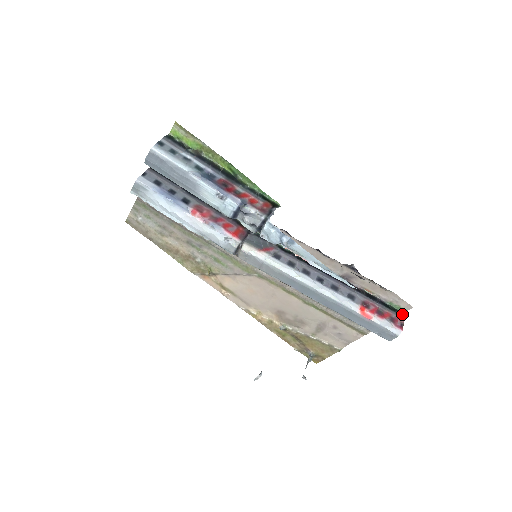
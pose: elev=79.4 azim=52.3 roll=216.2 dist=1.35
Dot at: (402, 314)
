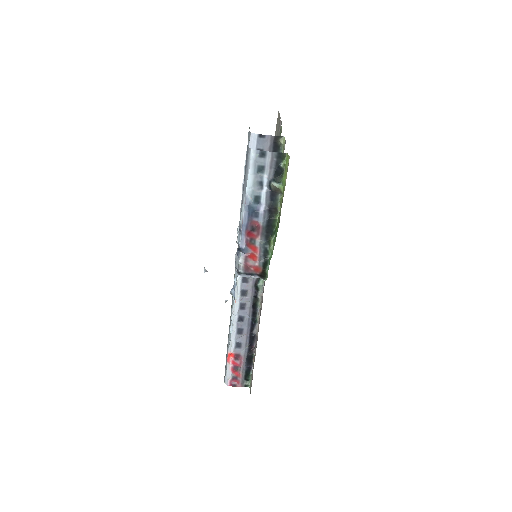
Dot at: (246, 385)
